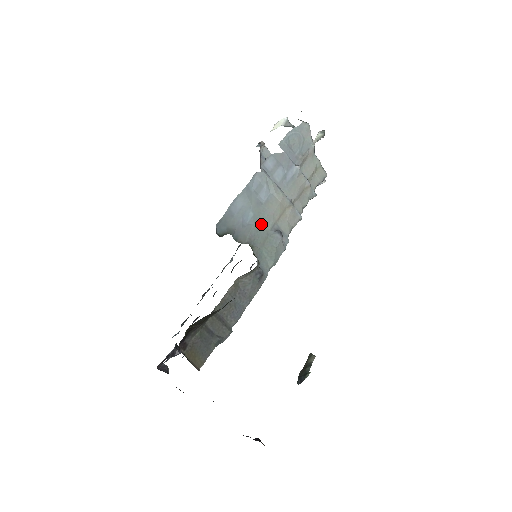
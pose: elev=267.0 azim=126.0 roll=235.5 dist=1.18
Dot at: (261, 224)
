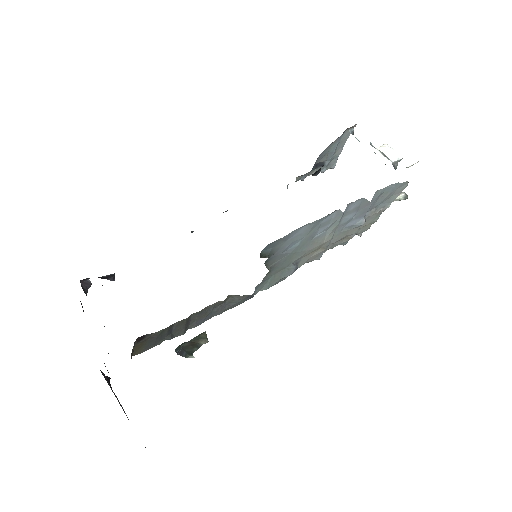
Dot at: (294, 255)
